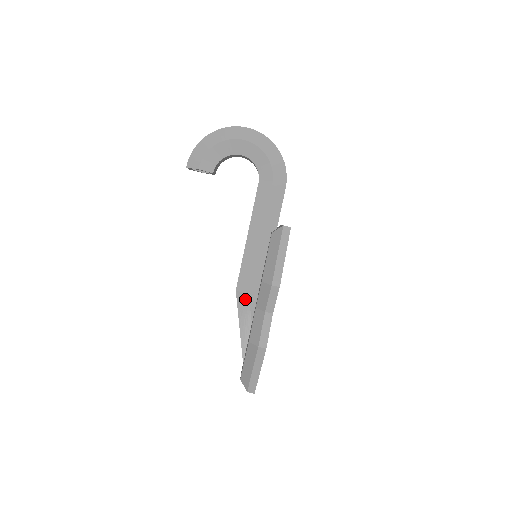
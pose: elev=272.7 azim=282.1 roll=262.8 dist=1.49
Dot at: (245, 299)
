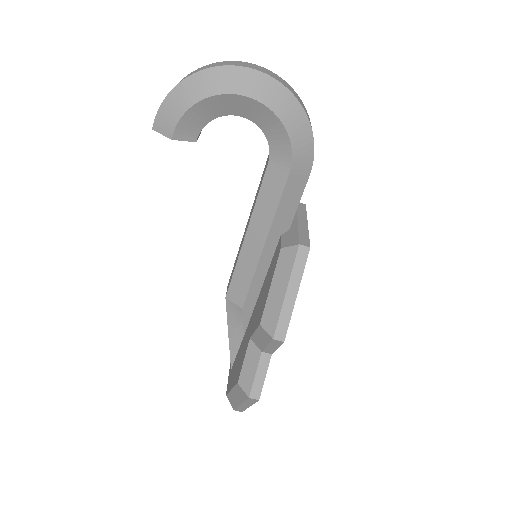
Dot at: (237, 311)
